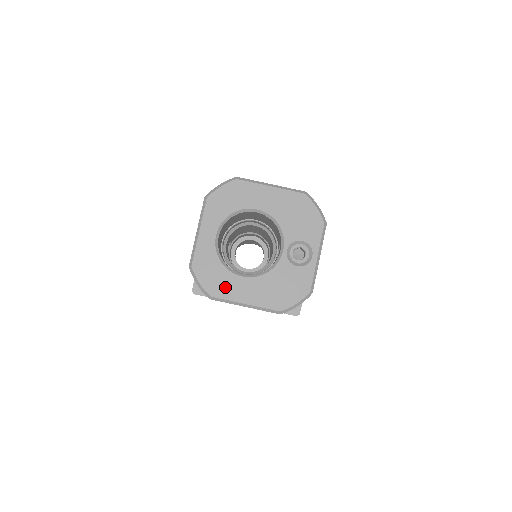
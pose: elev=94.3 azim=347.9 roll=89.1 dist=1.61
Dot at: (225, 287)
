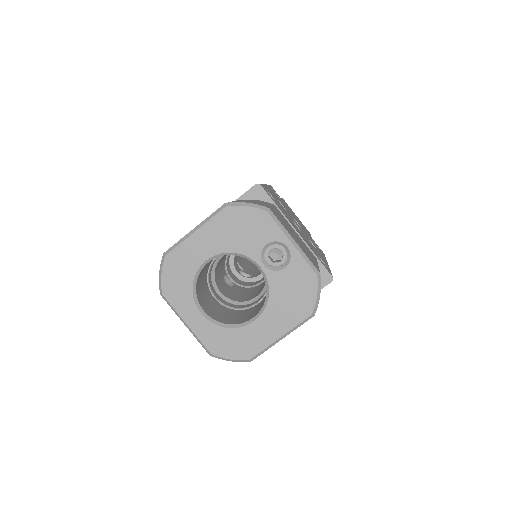
Dot at: (251, 342)
